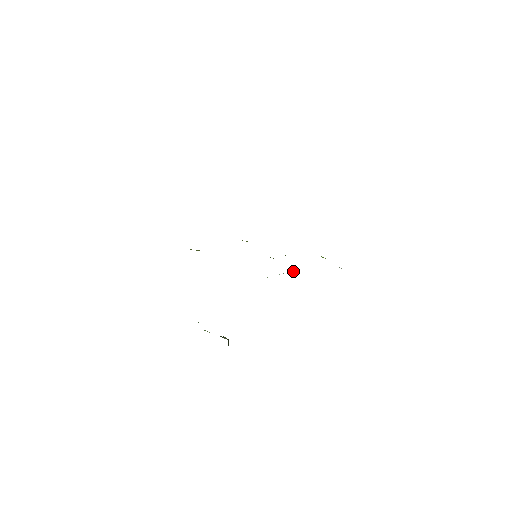
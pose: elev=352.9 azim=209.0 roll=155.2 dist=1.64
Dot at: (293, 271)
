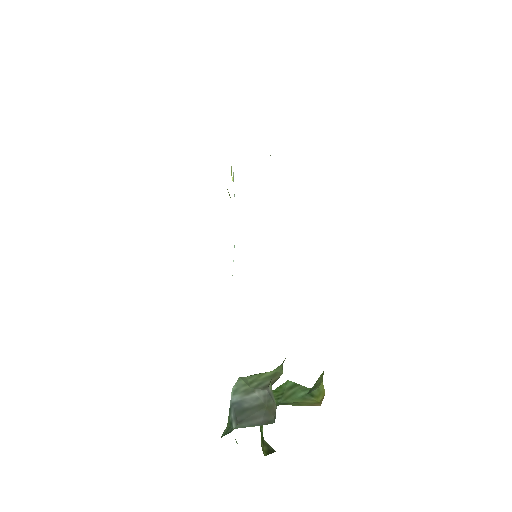
Dot at: (233, 179)
